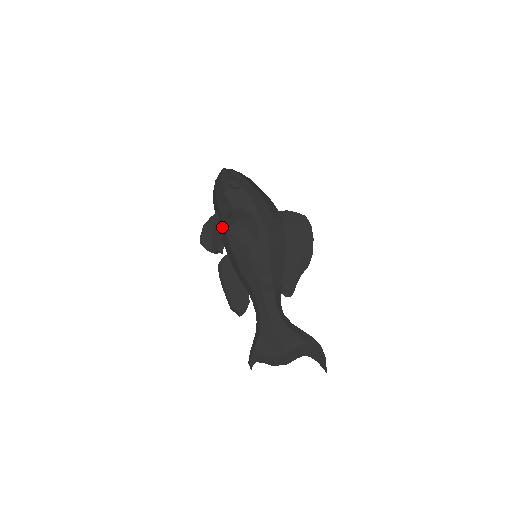
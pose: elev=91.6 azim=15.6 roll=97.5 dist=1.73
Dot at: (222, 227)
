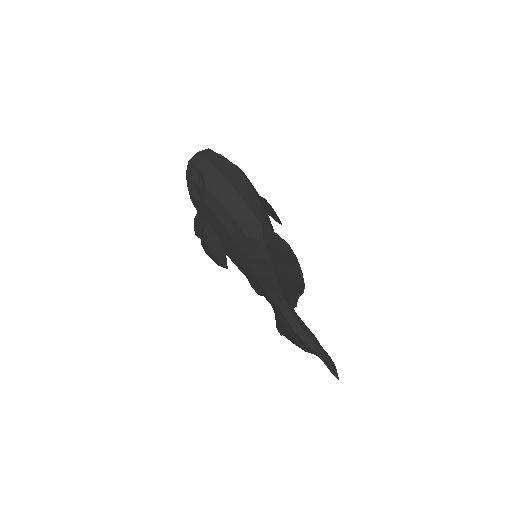
Dot at: occluded
